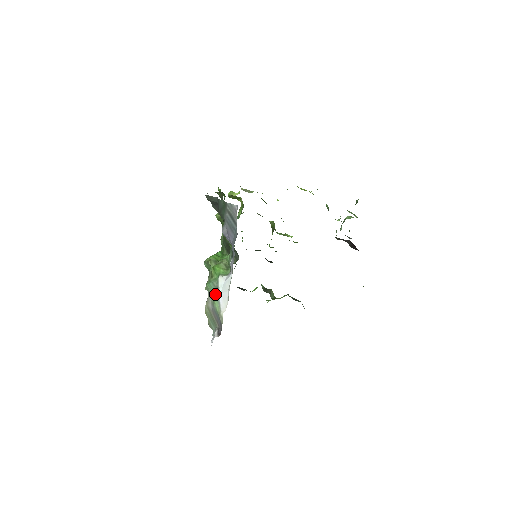
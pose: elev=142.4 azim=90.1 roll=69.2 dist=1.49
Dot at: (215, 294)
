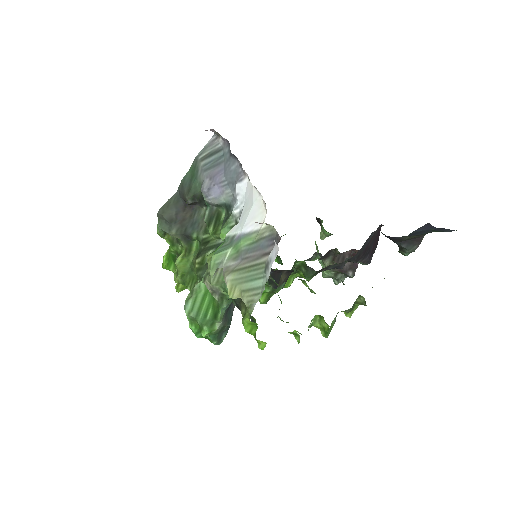
Dot at: (234, 243)
